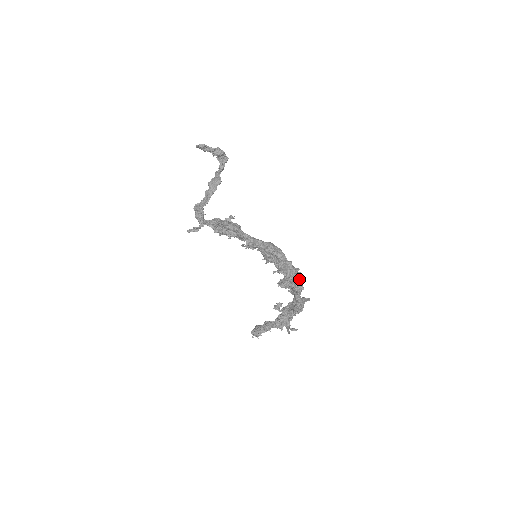
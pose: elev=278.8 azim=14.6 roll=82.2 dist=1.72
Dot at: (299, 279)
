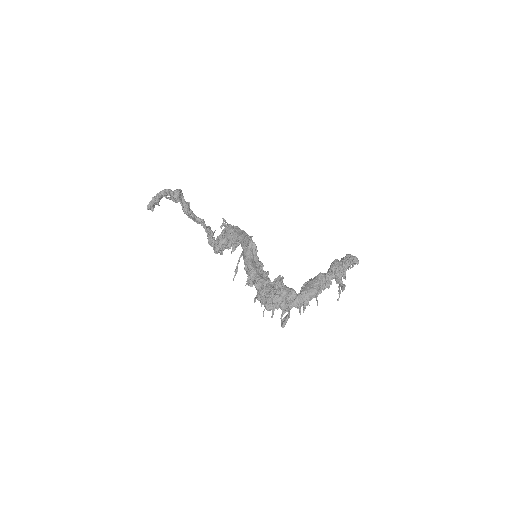
Dot at: (267, 303)
